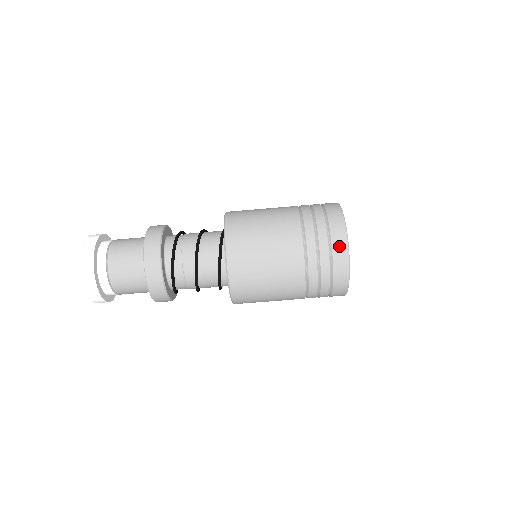
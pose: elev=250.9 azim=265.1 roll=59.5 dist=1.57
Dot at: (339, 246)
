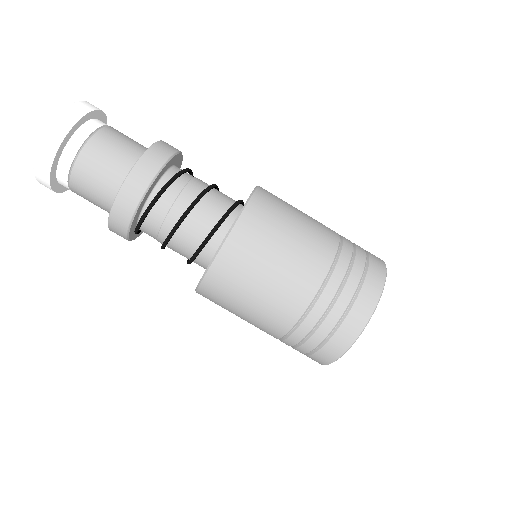
Dot at: (376, 271)
